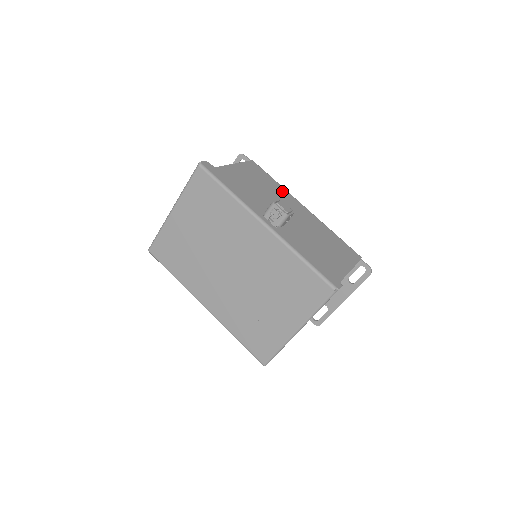
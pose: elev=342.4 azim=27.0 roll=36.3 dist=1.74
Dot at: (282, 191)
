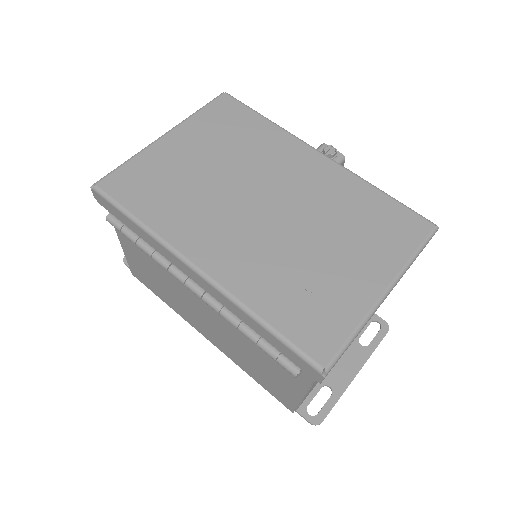
Dot at: occluded
